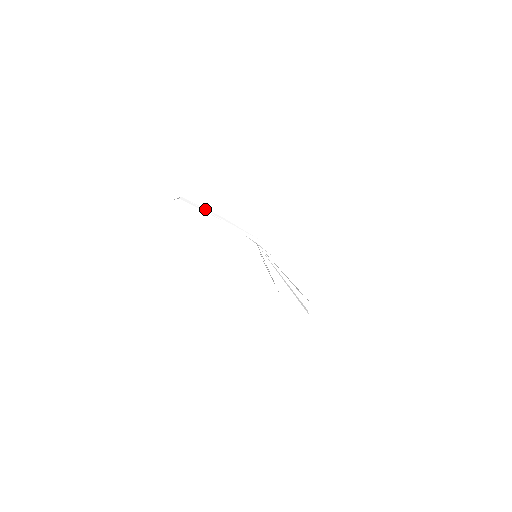
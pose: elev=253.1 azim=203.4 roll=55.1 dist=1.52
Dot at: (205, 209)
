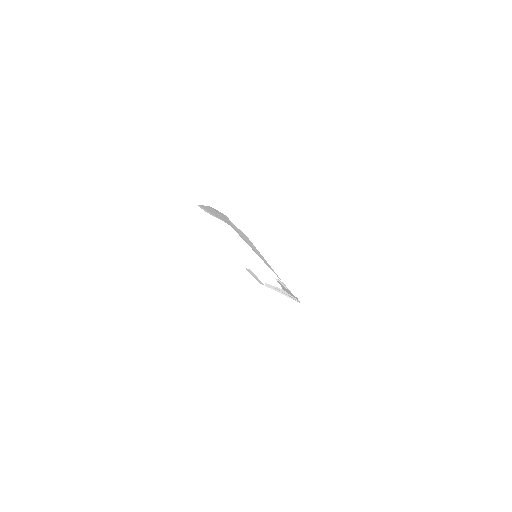
Dot at: (275, 287)
